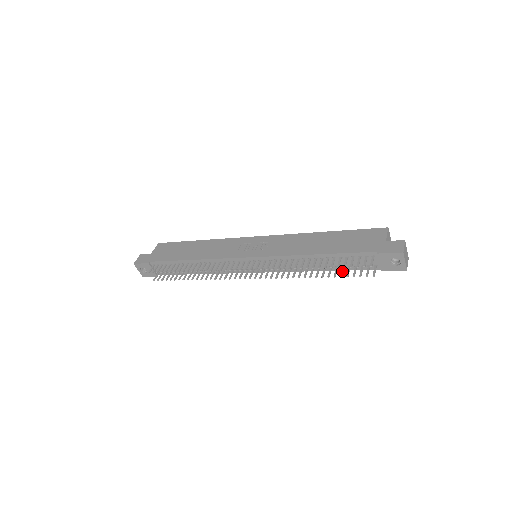
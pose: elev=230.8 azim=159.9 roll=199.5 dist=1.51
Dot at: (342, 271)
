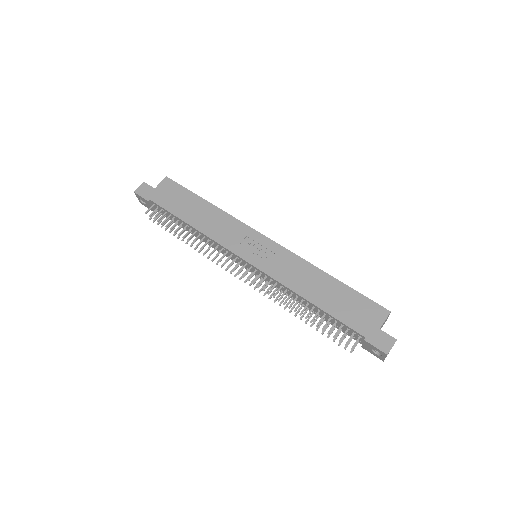
Dot at: (326, 328)
